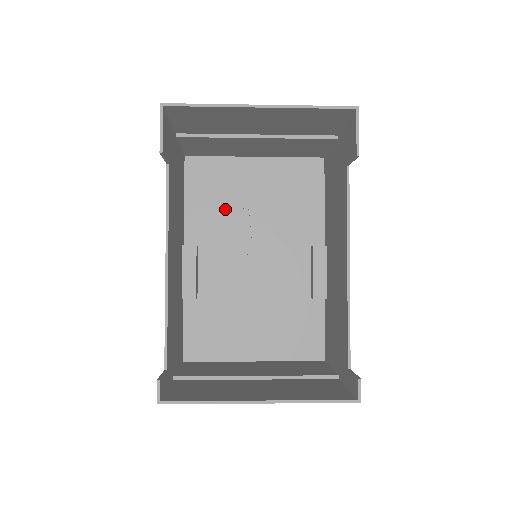
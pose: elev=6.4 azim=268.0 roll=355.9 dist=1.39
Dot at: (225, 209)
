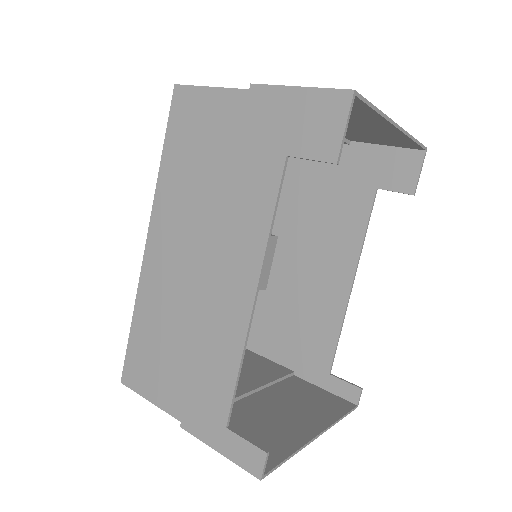
Dot at: occluded
